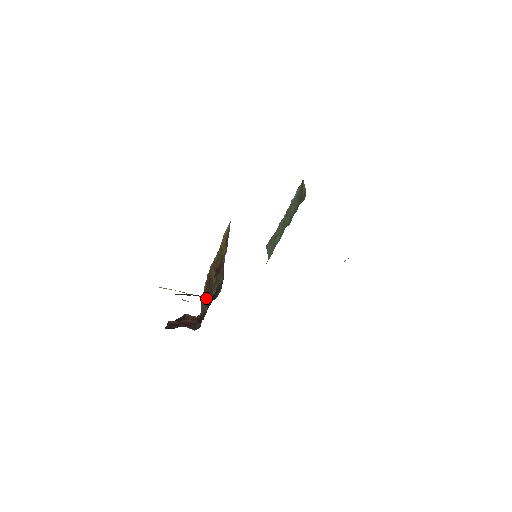
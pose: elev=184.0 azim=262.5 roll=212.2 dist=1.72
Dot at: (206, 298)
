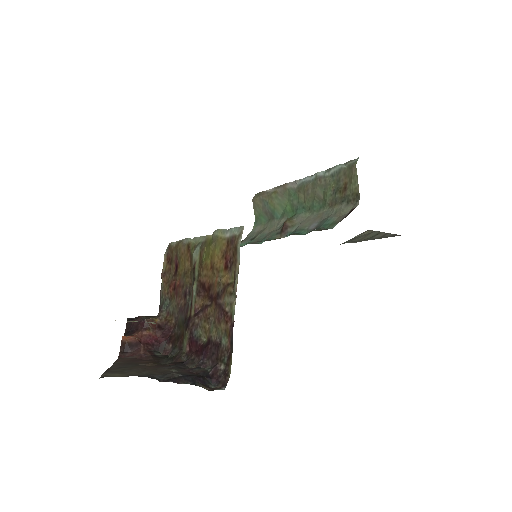
Dot at: (204, 378)
